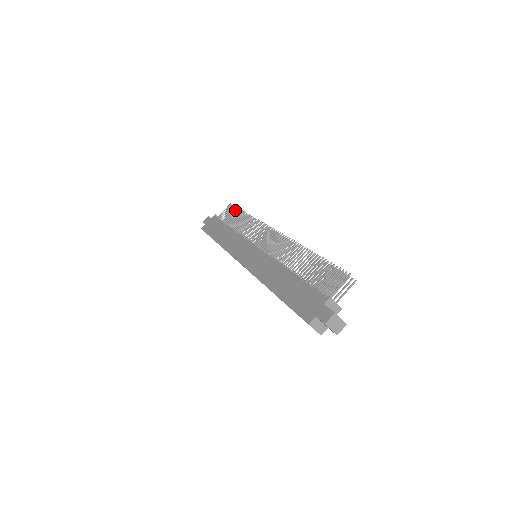
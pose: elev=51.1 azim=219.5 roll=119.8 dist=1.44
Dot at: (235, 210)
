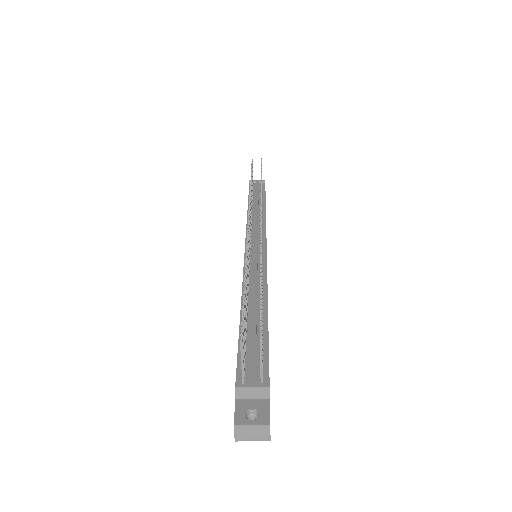
Dot at: occluded
